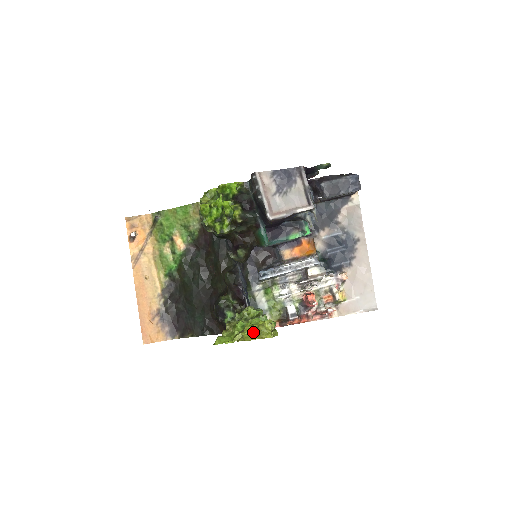
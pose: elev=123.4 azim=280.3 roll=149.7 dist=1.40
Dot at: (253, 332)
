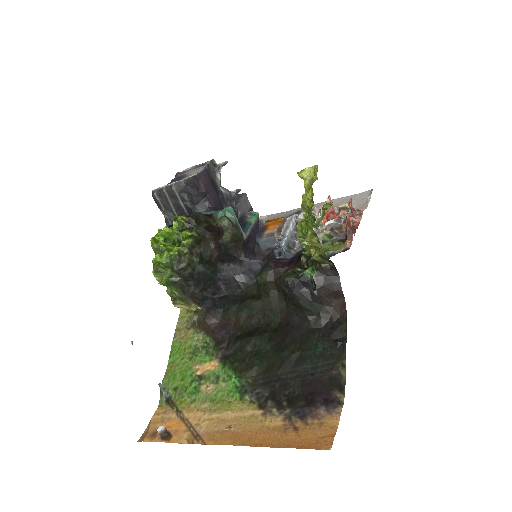
Dot at: (309, 190)
